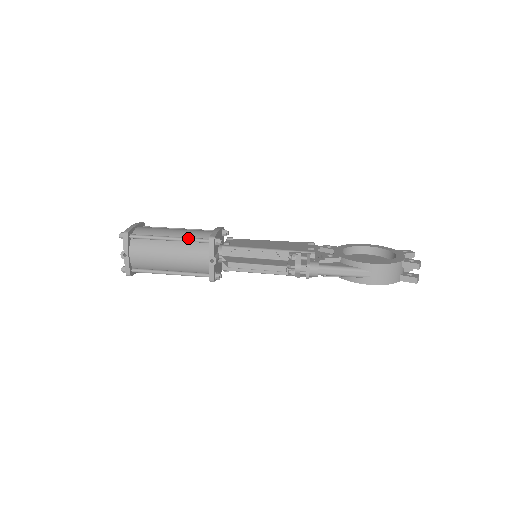
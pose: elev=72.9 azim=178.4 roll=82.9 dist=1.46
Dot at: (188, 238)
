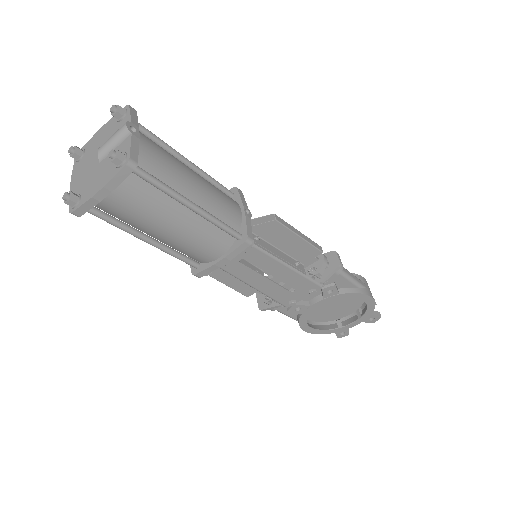
Dot at: (209, 175)
